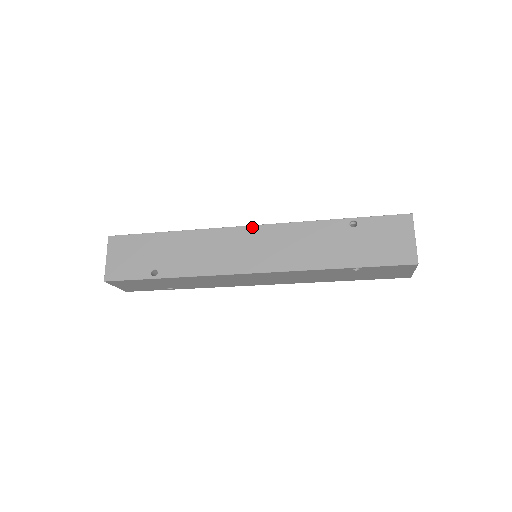
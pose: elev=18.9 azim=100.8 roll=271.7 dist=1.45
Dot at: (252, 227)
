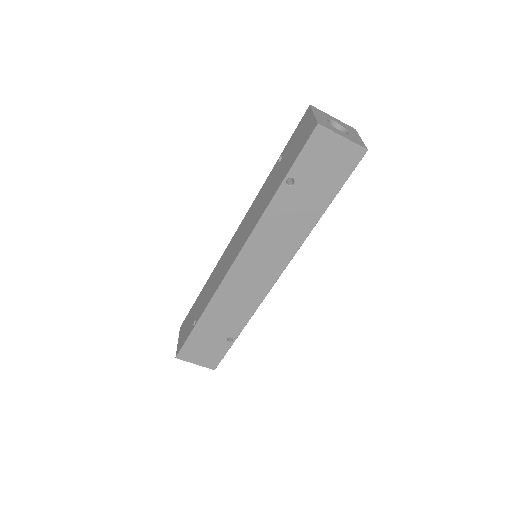
Dot at: (235, 234)
